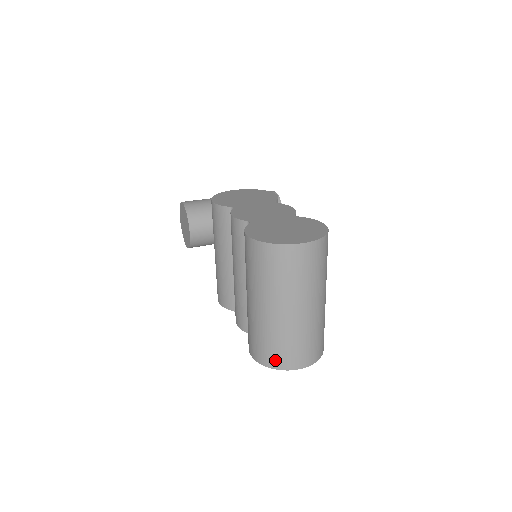
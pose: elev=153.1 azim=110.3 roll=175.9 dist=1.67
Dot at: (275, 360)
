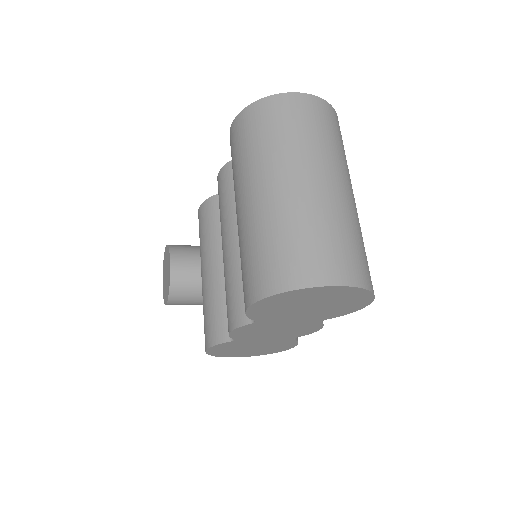
Dot at: (287, 272)
